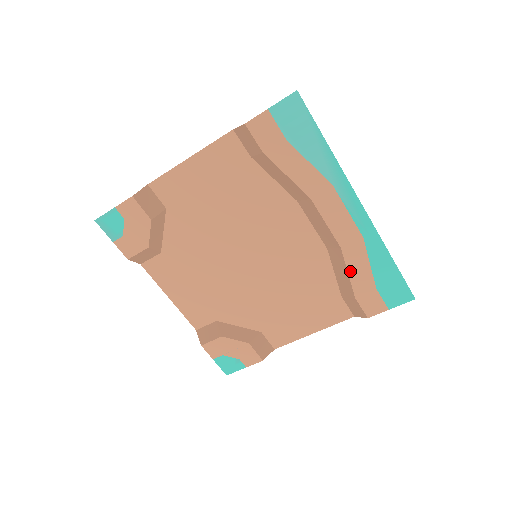
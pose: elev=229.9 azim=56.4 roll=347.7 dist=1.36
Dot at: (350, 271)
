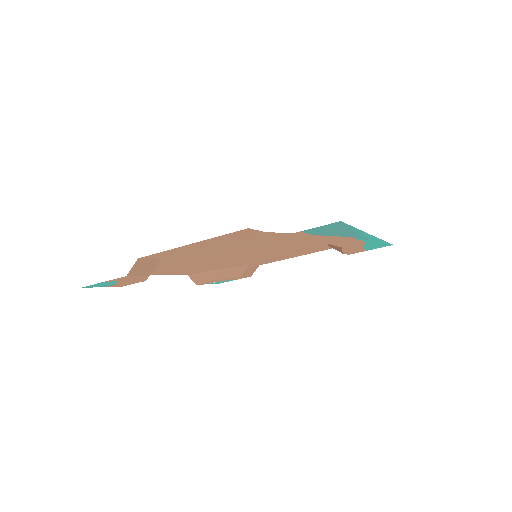
Dot at: (345, 250)
